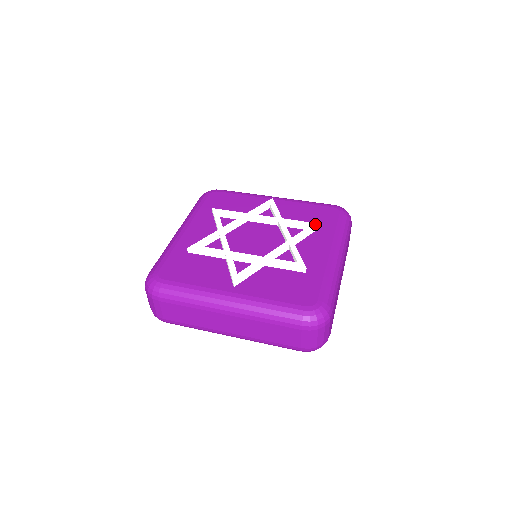
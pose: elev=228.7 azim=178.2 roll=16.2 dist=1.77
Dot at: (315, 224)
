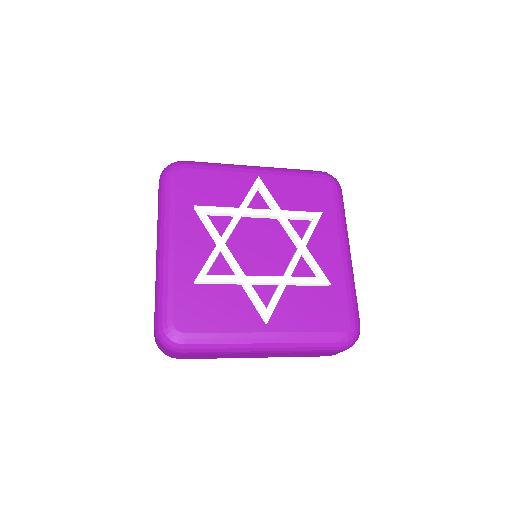
Dot at: (318, 214)
